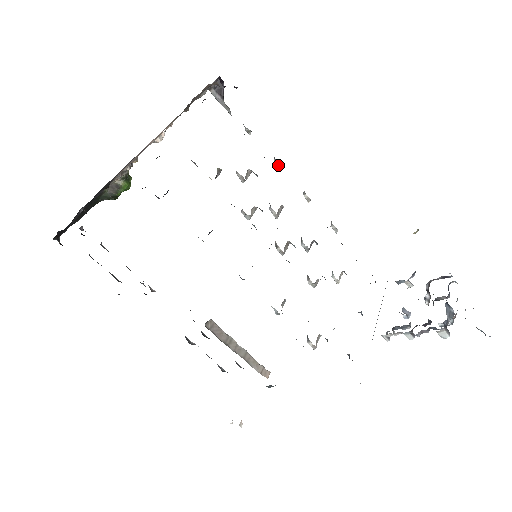
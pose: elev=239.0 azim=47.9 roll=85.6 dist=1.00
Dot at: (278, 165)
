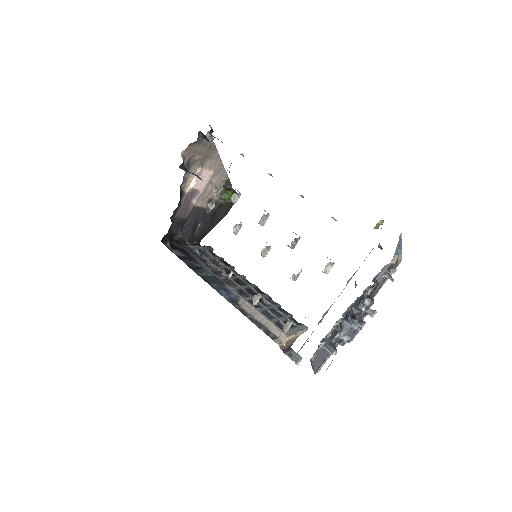
Dot at: (268, 173)
